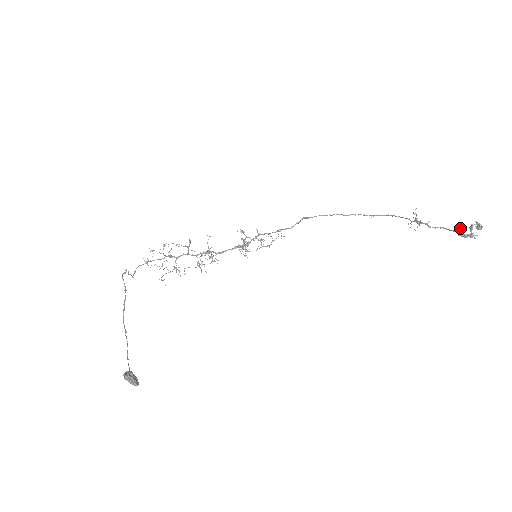
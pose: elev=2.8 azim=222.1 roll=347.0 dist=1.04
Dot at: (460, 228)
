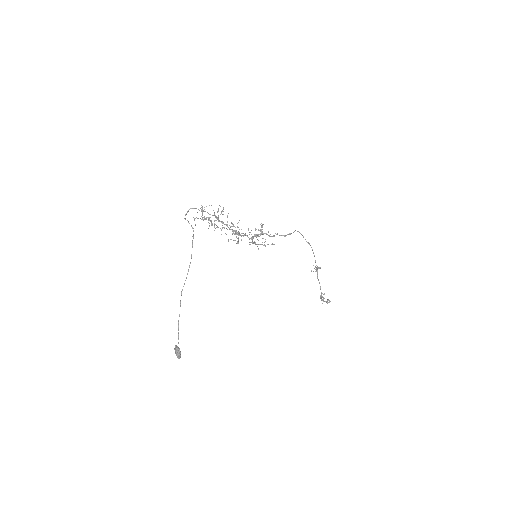
Dot at: occluded
